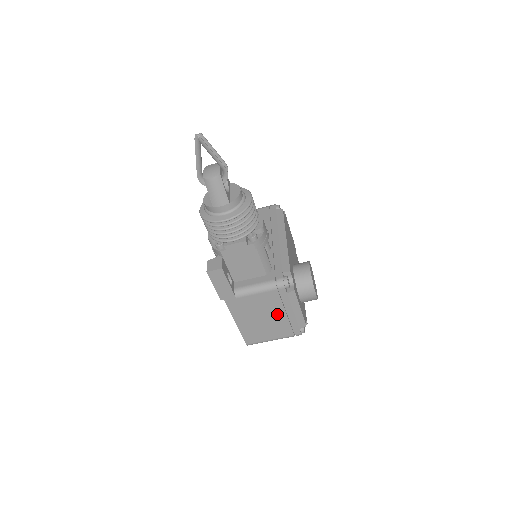
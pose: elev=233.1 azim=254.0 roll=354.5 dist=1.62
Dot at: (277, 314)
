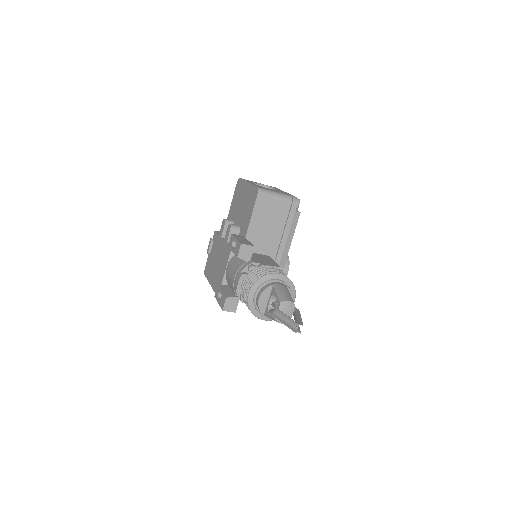
Dot at: occluded
